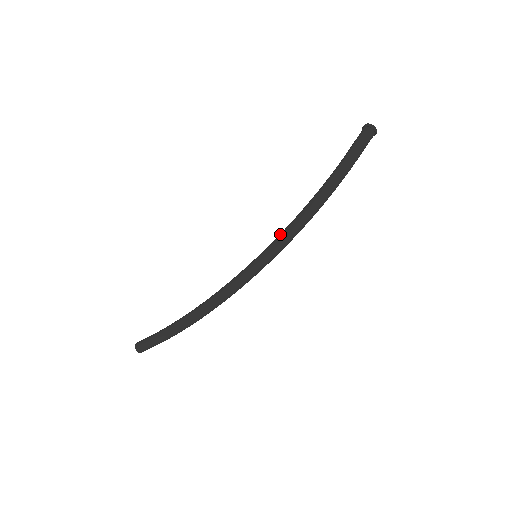
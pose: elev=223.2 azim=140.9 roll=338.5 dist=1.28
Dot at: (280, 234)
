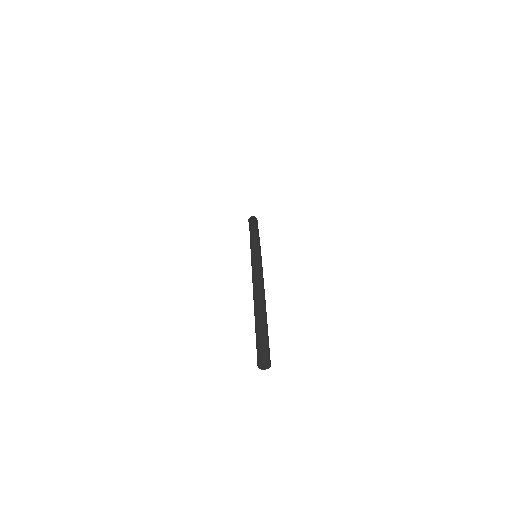
Dot at: occluded
